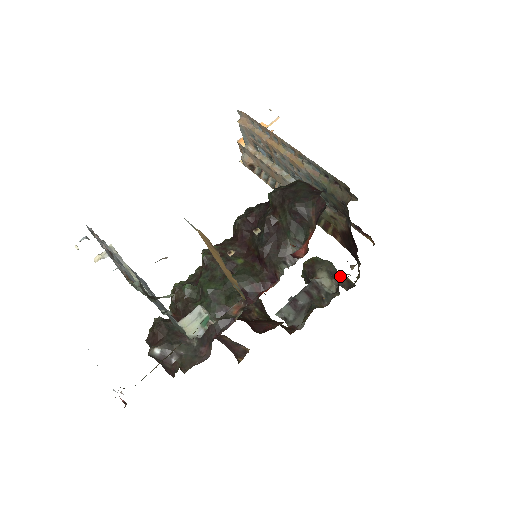
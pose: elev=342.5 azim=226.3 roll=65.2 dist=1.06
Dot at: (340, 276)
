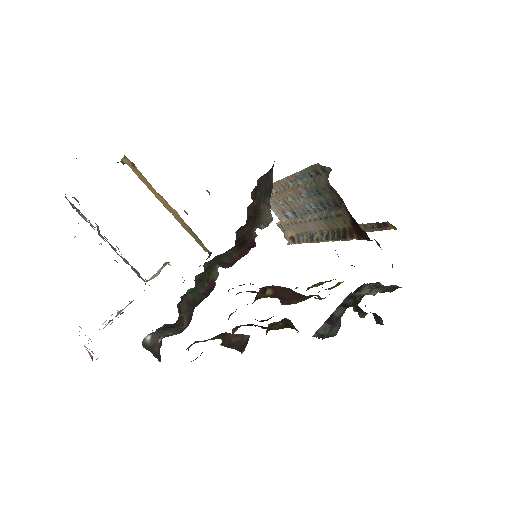
Dot at: (385, 287)
